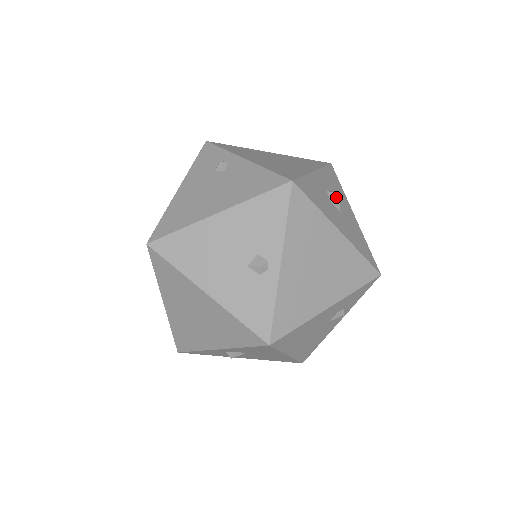
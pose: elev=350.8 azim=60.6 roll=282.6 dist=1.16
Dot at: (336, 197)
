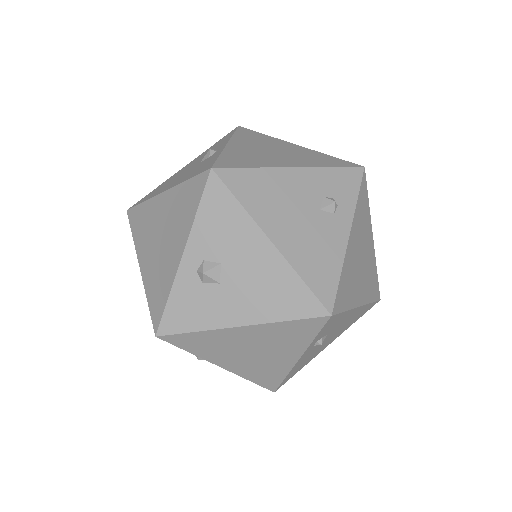
Dot at: occluded
